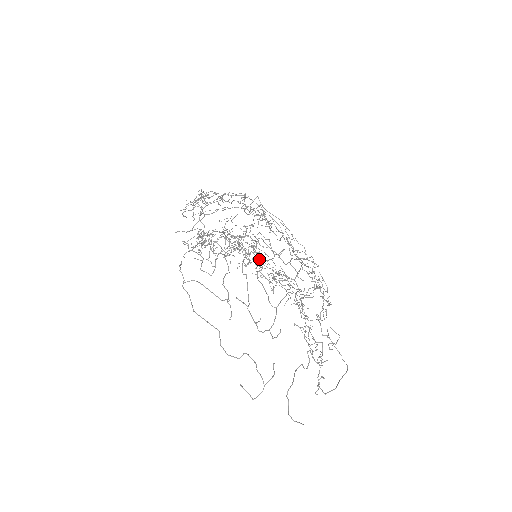
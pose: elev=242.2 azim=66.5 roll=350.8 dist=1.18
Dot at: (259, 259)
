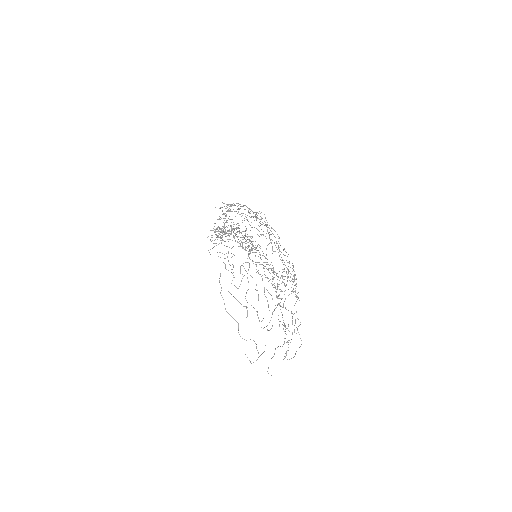
Dot at: occluded
